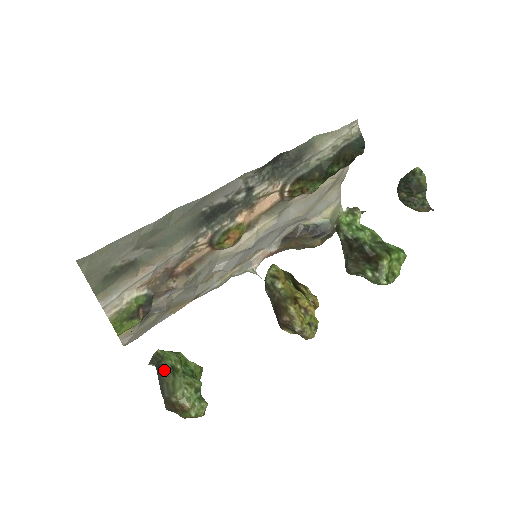
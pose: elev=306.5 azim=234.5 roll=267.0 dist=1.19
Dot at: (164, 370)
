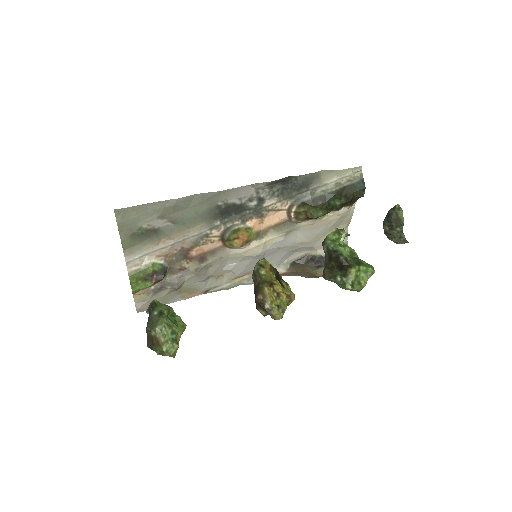
Dot at: (154, 313)
